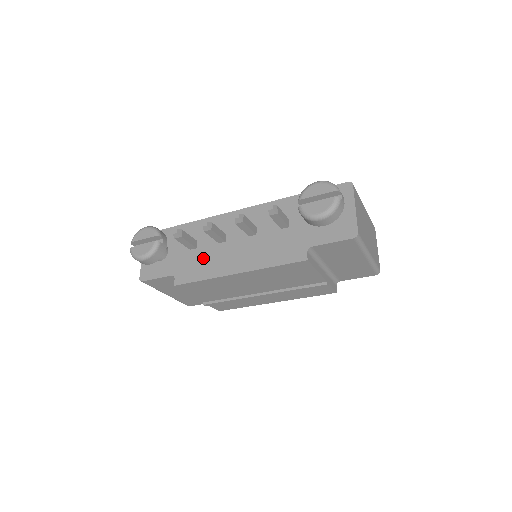
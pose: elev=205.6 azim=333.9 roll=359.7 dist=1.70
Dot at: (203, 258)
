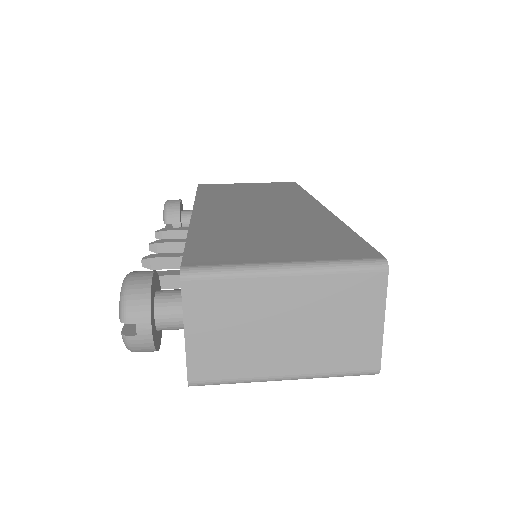
Dot at: occluded
